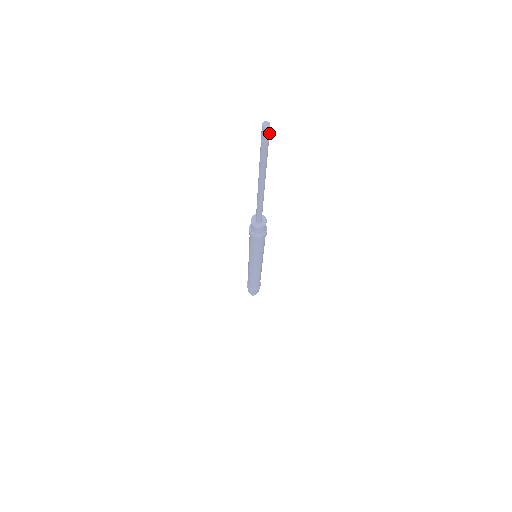
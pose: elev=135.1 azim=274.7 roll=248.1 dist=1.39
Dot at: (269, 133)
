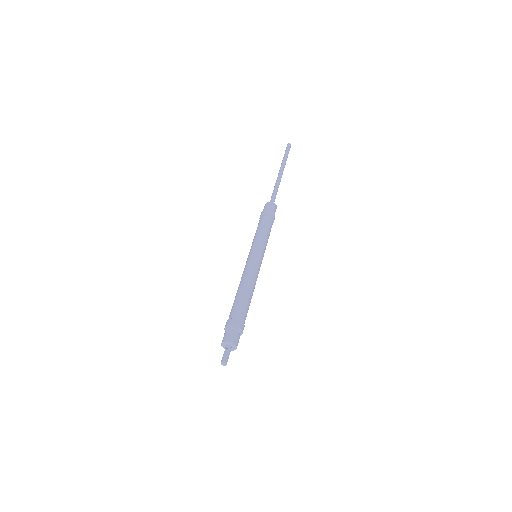
Dot at: (290, 147)
